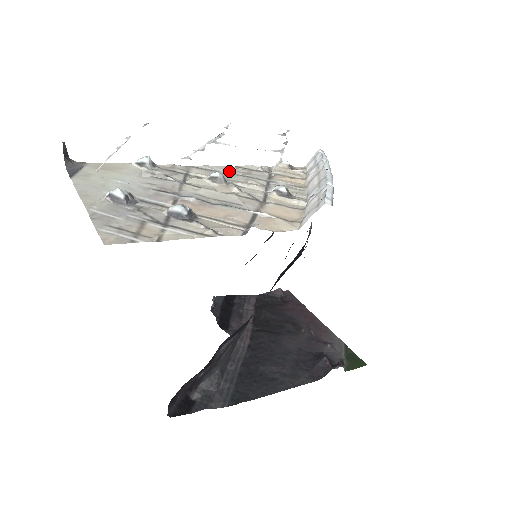
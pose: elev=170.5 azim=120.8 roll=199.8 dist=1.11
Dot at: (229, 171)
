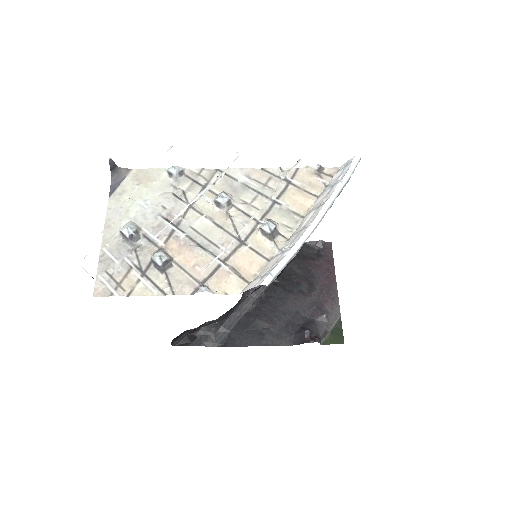
Dot at: (248, 180)
